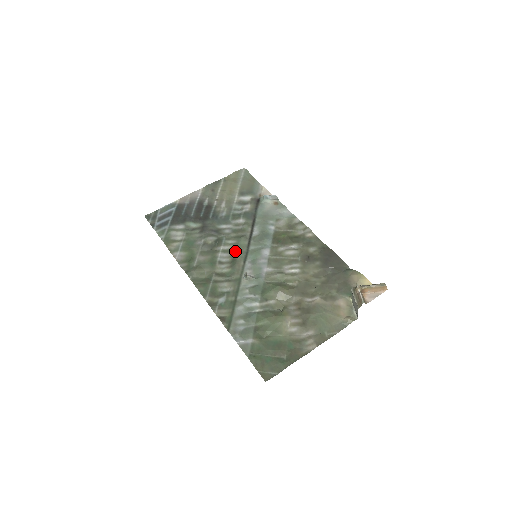
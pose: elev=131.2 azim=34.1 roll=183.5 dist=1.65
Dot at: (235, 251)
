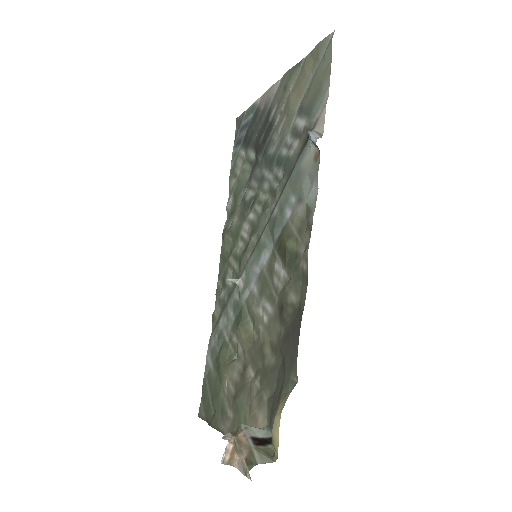
Dot at: (254, 229)
